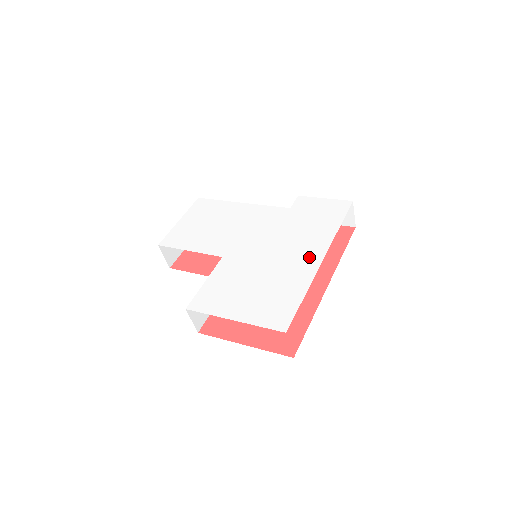
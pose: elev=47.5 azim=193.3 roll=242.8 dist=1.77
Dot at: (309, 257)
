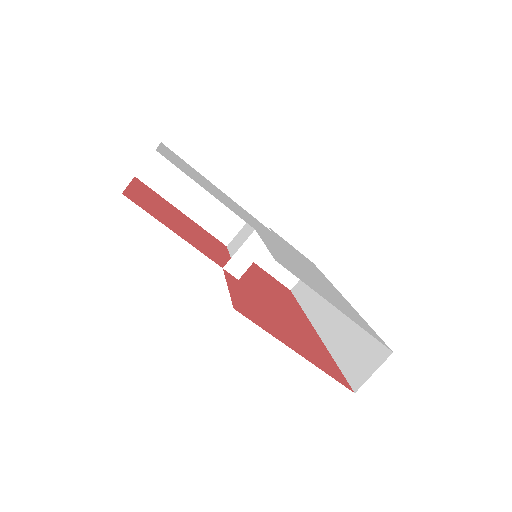
Dot at: occluded
